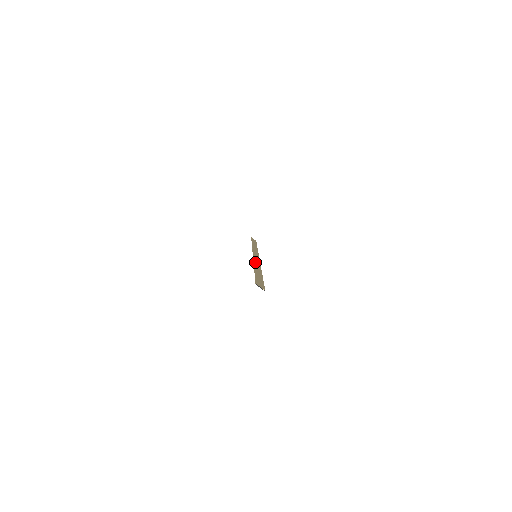
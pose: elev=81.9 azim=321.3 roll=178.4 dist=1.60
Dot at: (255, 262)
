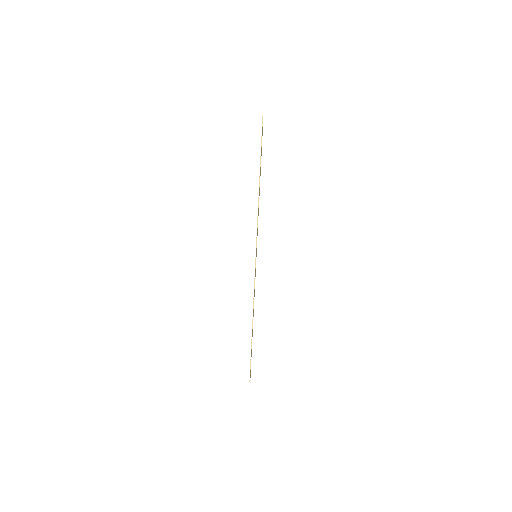
Dot at: occluded
